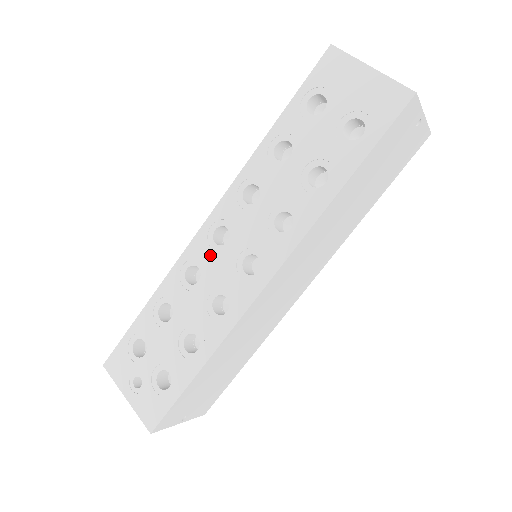
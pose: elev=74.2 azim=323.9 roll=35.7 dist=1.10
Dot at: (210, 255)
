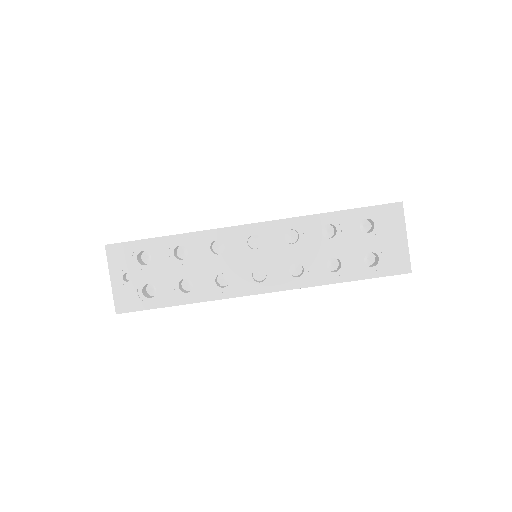
Dot at: (239, 247)
